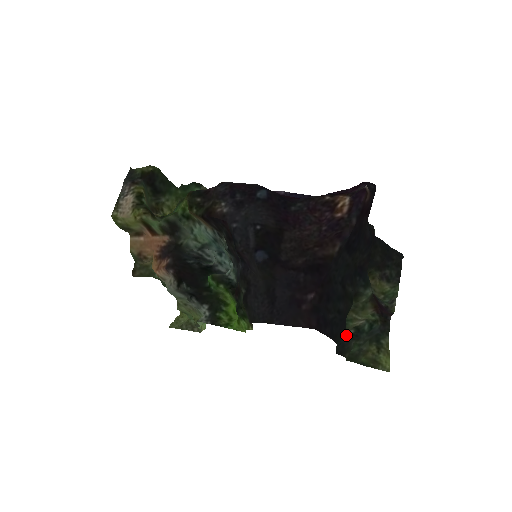
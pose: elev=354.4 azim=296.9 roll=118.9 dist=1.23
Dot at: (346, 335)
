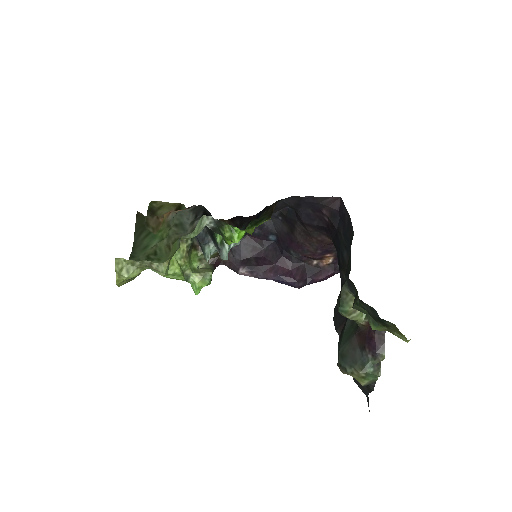
Dot at: (349, 290)
